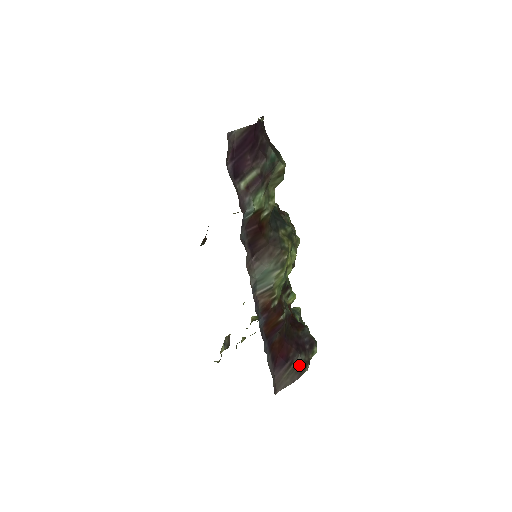
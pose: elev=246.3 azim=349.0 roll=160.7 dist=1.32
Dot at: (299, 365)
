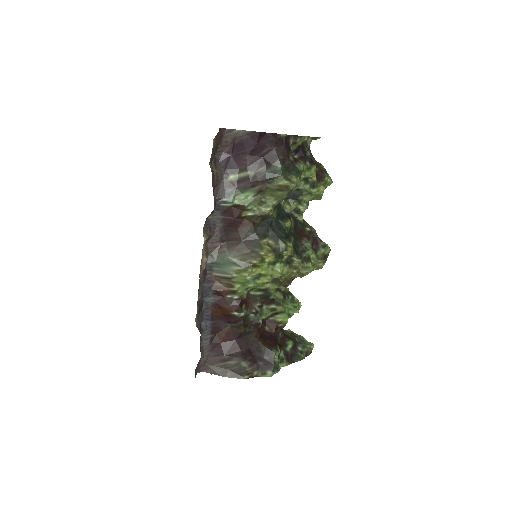
Dot at: (236, 367)
